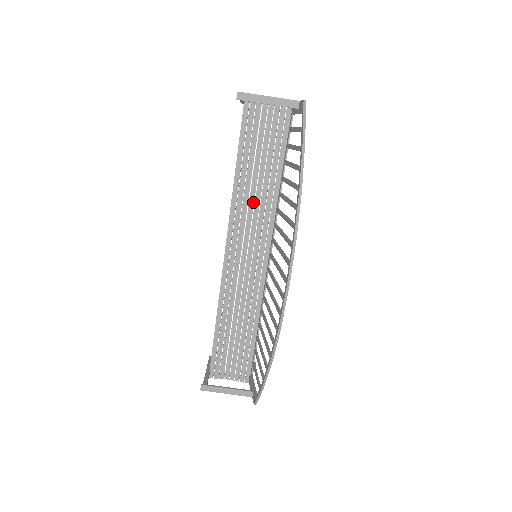
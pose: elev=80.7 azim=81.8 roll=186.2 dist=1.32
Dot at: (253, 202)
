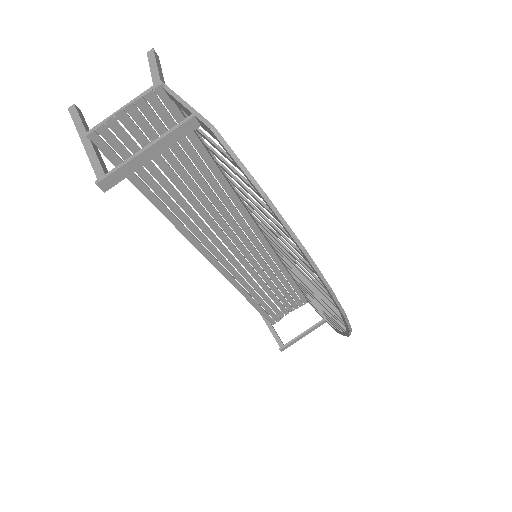
Dot at: (208, 215)
